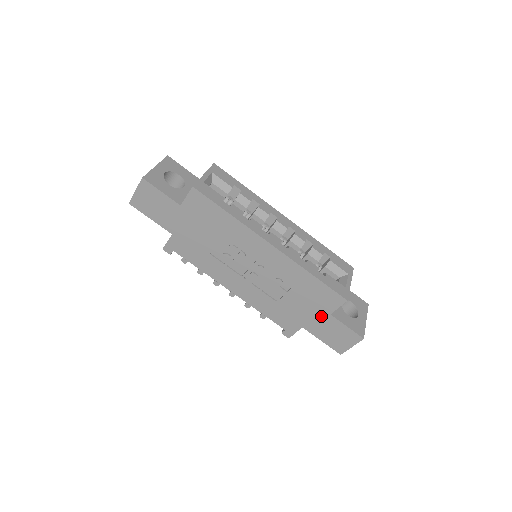
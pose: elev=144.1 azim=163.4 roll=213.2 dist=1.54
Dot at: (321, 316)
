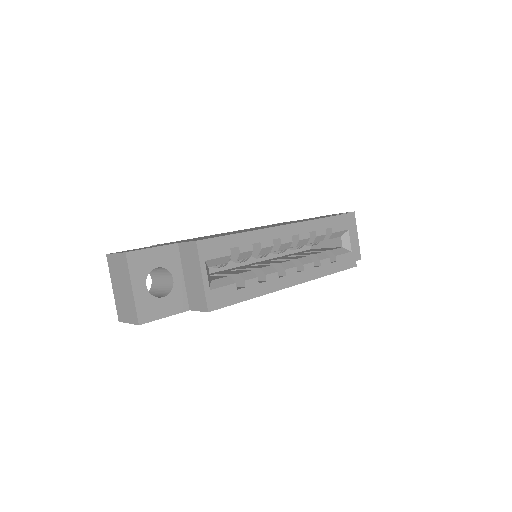
Dot at: occluded
